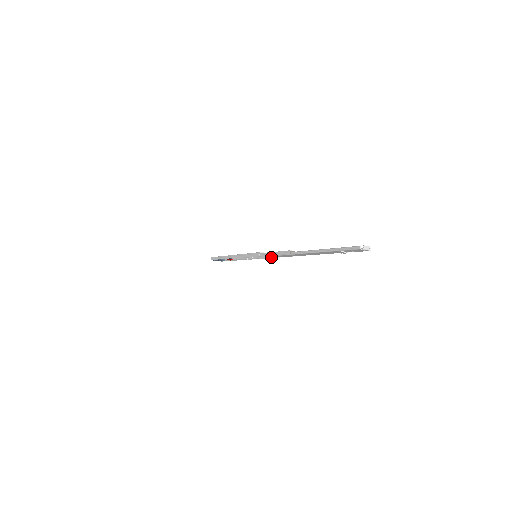
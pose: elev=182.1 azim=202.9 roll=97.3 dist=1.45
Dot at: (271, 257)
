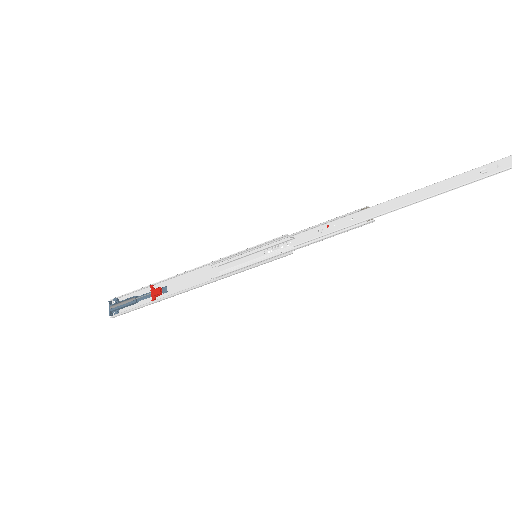
Dot at: (300, 240)
